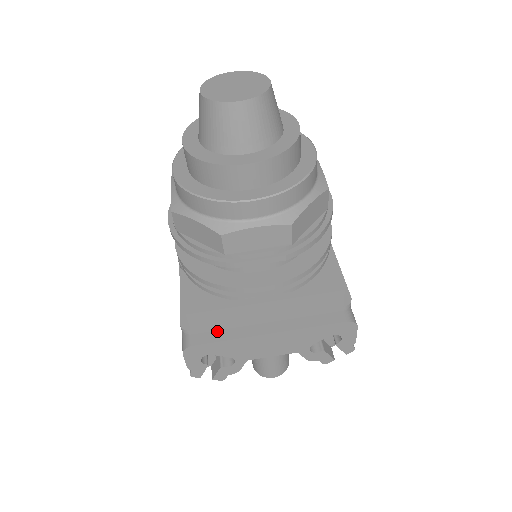
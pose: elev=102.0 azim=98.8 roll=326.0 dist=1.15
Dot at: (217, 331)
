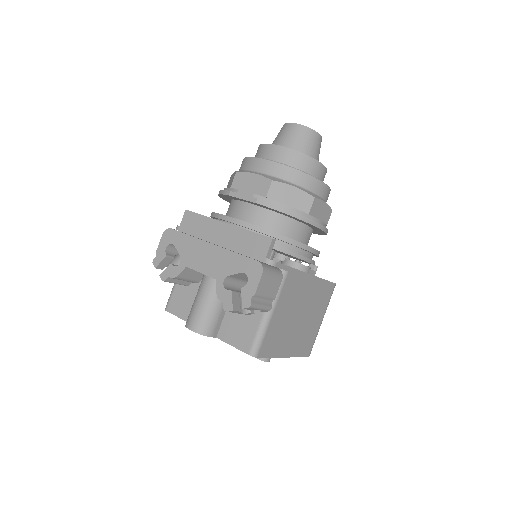
Dot at: occluded
